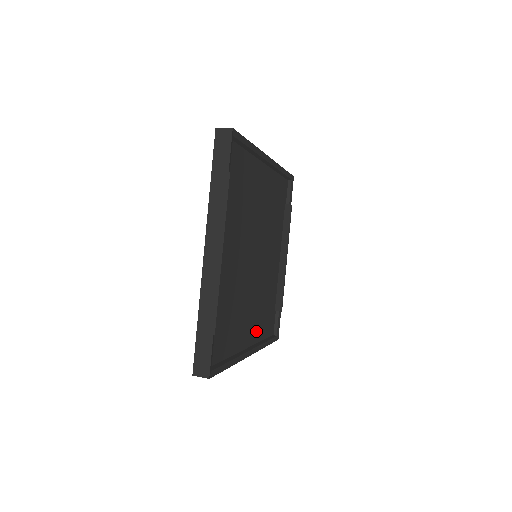
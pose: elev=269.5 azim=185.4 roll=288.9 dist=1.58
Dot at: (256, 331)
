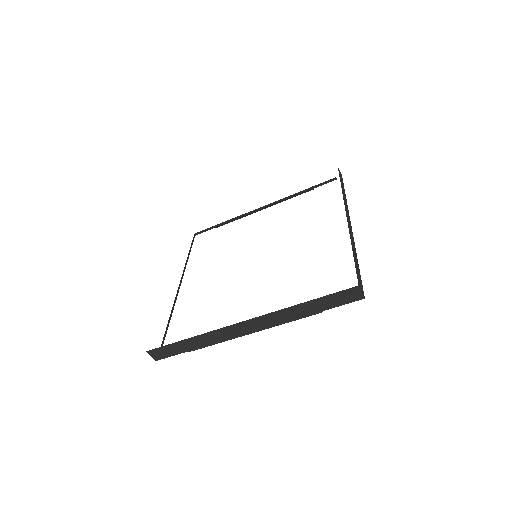
Dot at: occluded
